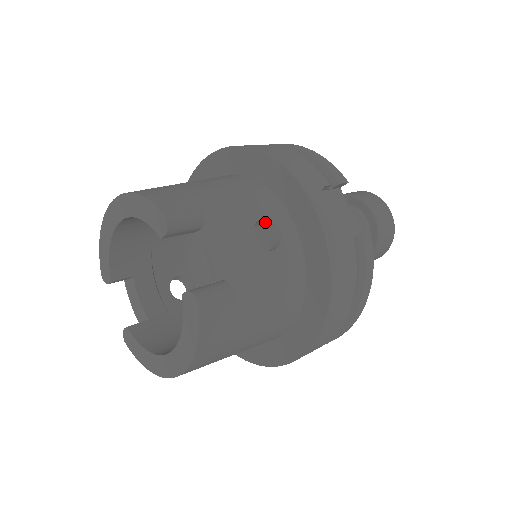
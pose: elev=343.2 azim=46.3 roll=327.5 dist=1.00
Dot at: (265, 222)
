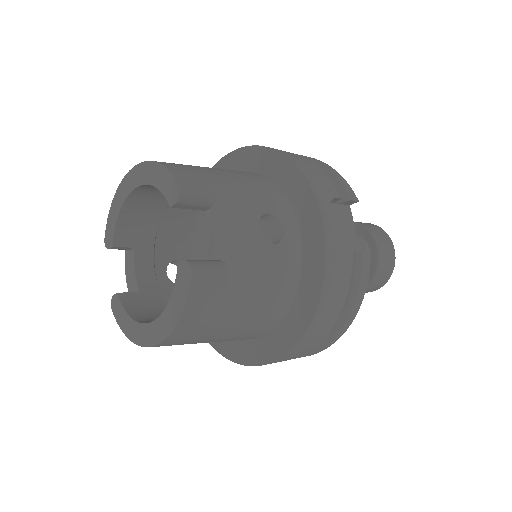
Dot at: (272, 217)
